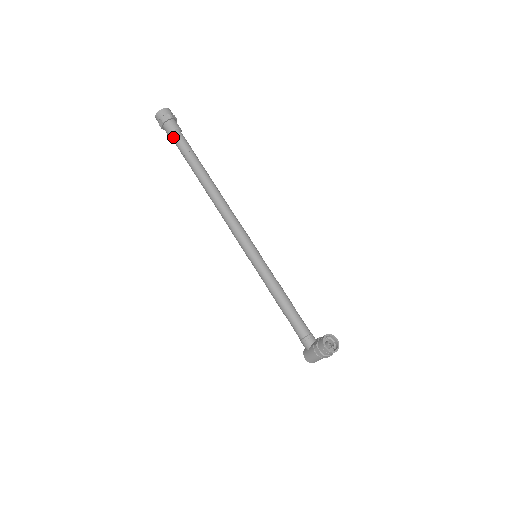
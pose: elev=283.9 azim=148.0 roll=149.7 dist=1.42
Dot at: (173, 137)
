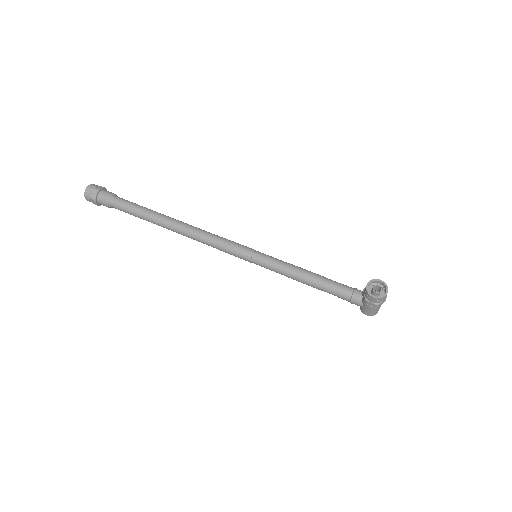
Dot at: (112, 206)
